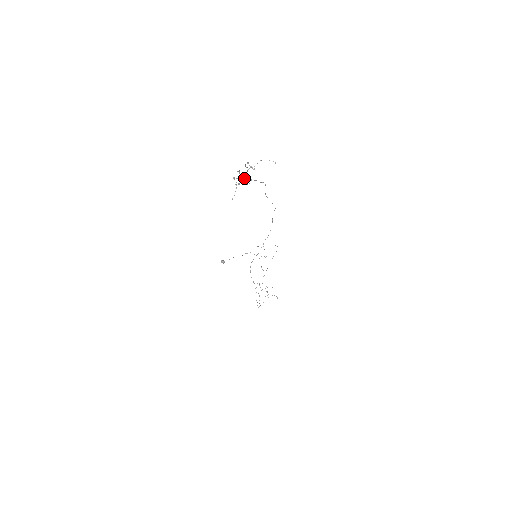
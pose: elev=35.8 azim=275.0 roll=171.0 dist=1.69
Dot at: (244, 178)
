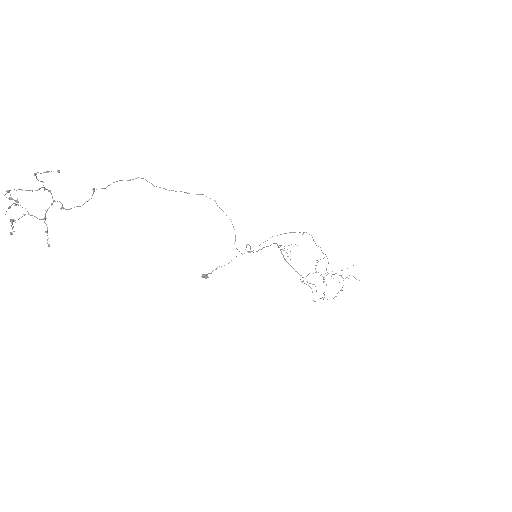
Dot at: occluded
